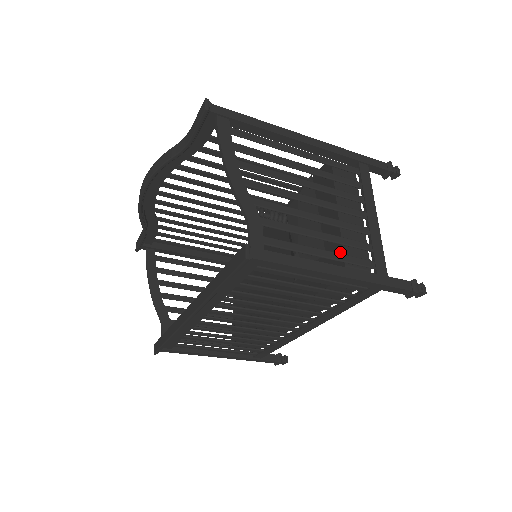
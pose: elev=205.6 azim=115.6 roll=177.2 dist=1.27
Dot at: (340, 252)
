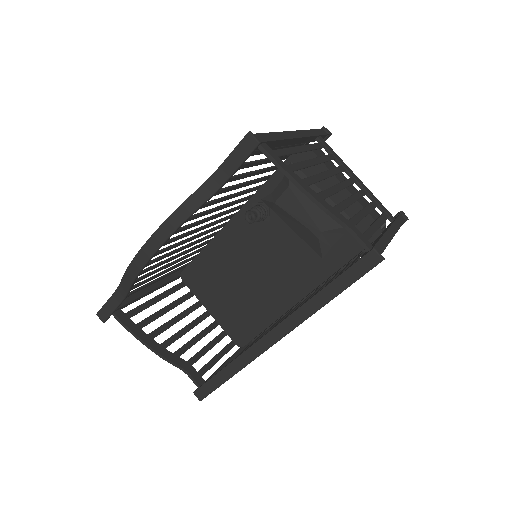
Dot at: (368, 217)
